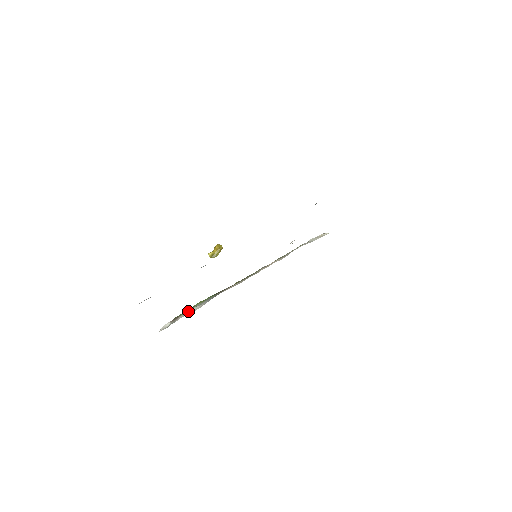
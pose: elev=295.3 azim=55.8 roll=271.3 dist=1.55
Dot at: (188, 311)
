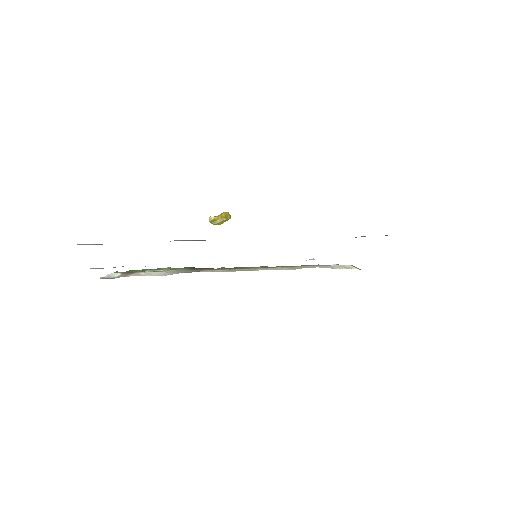
Dot at: (148, 271)
